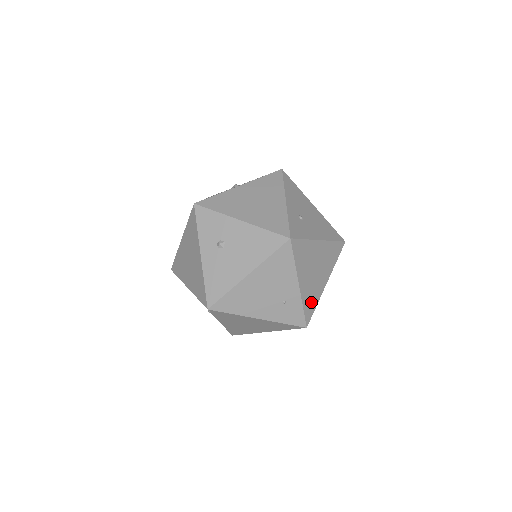
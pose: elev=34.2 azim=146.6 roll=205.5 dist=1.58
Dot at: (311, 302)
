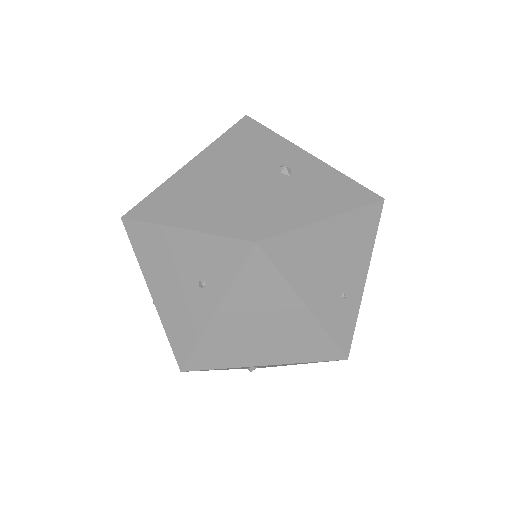
Dot at: occluded
